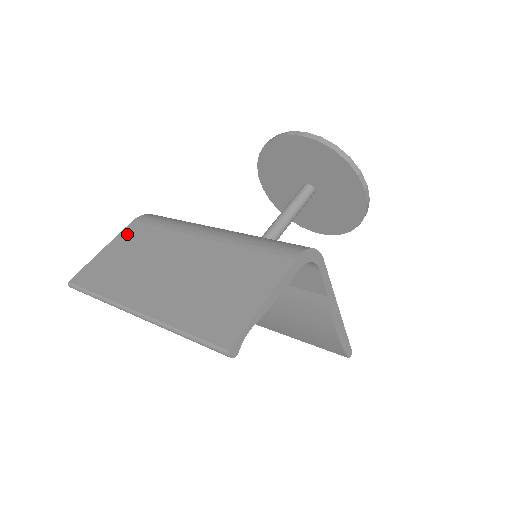
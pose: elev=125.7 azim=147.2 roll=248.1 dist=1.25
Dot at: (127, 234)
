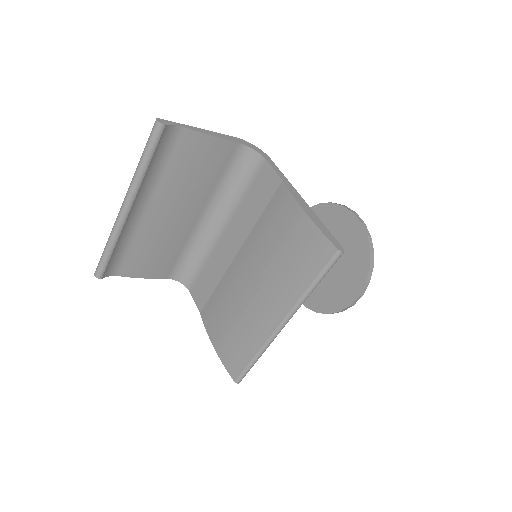
Dot at: occluded
